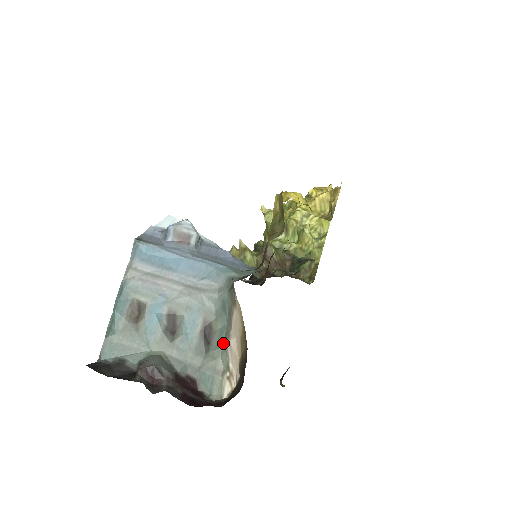
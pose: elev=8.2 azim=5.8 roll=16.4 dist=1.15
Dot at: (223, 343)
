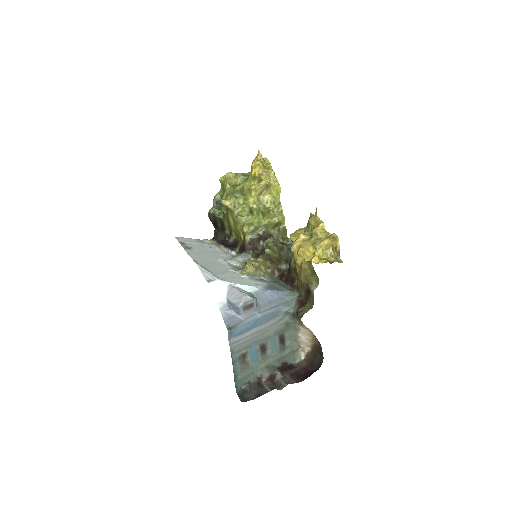
Dot at: (293, 339)
